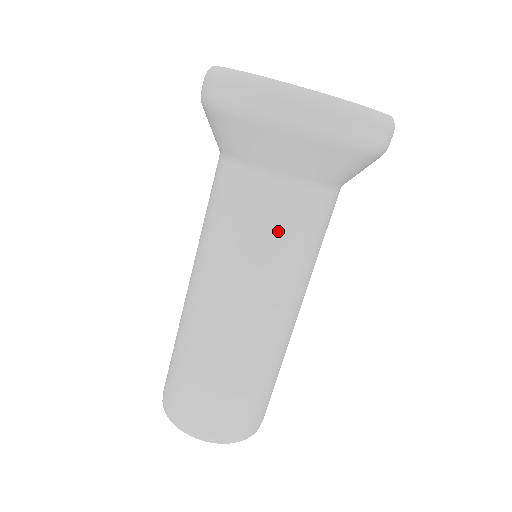
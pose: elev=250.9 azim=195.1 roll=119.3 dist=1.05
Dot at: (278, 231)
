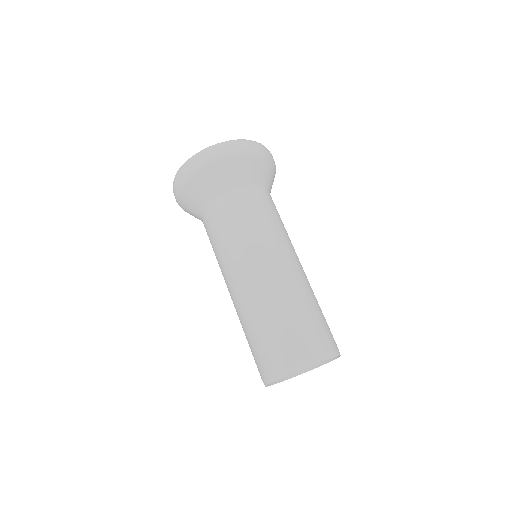
Dot at: (221, 227)
